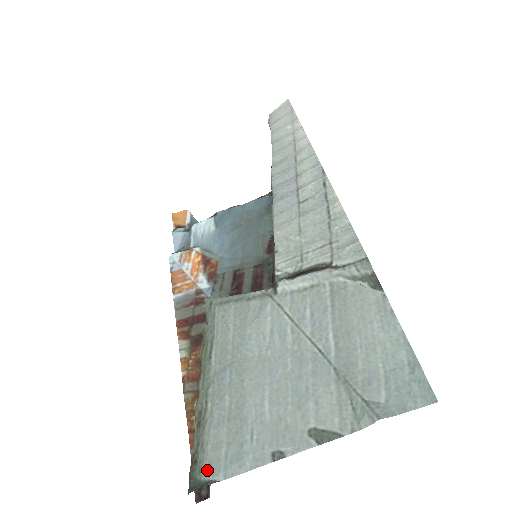
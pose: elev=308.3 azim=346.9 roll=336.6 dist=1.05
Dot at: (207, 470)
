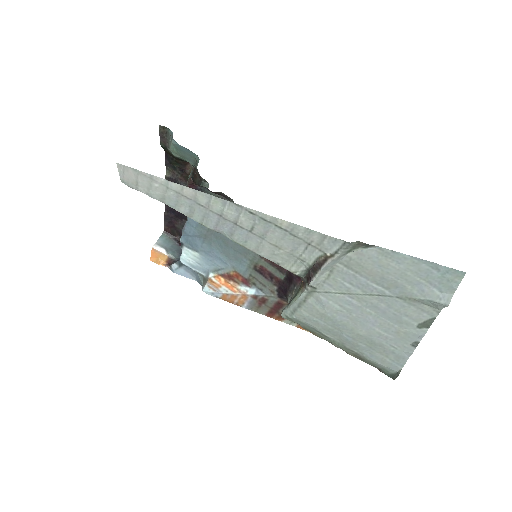
Dot at: (391, 370)
